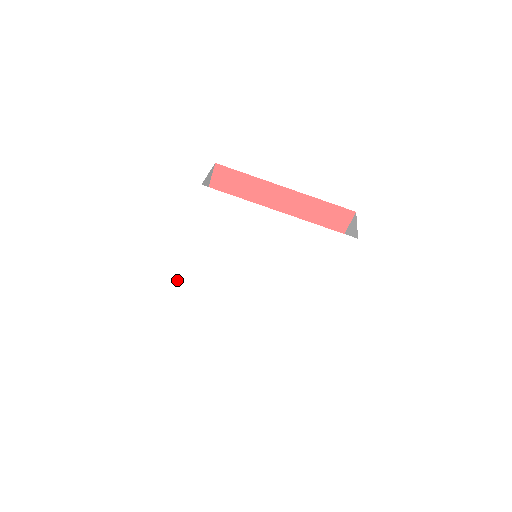
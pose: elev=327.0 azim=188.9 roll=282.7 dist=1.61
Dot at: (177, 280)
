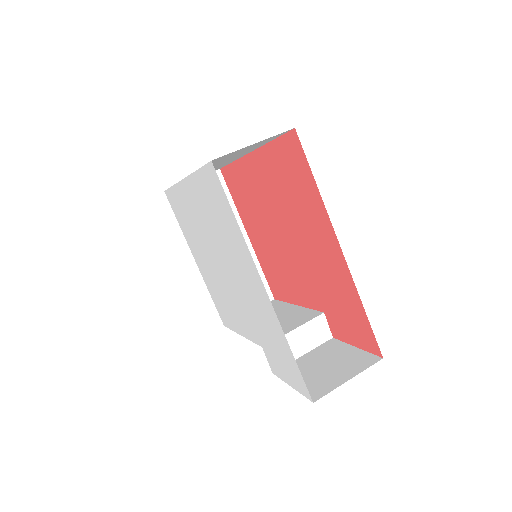
Dot at: (172, 187)
